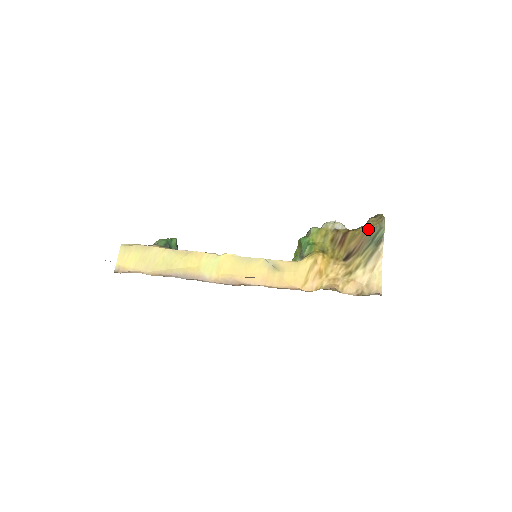
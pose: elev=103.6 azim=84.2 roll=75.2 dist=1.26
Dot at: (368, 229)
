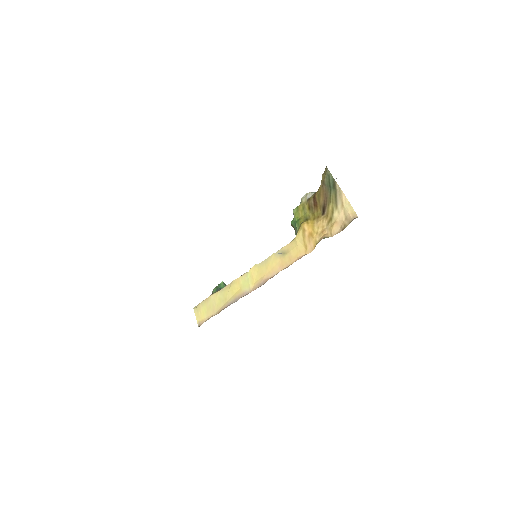
Dot at: (323, 183)
